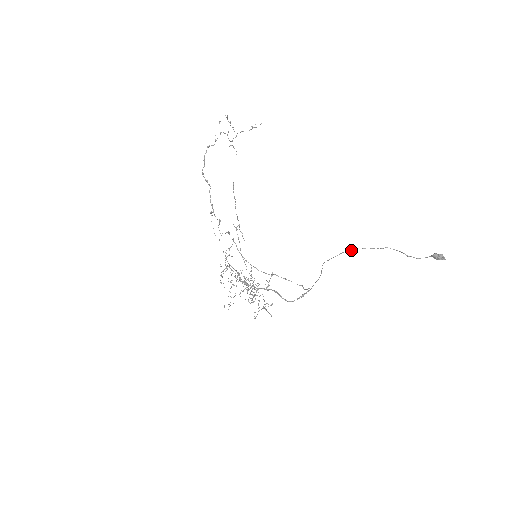
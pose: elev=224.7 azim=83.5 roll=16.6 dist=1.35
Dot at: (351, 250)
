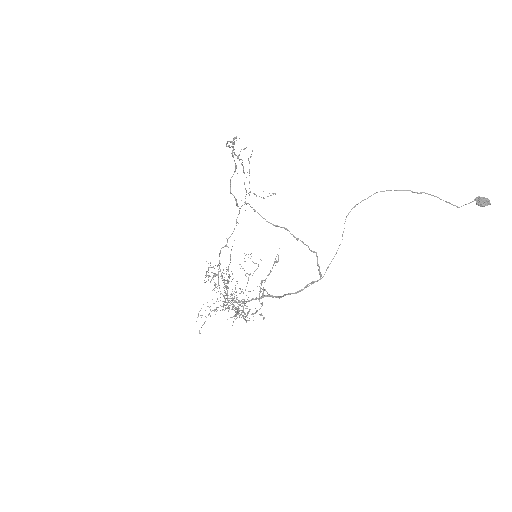
Dot at: (382, 191)
